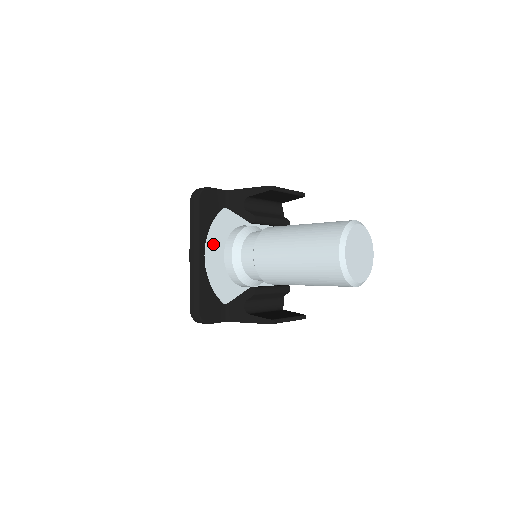
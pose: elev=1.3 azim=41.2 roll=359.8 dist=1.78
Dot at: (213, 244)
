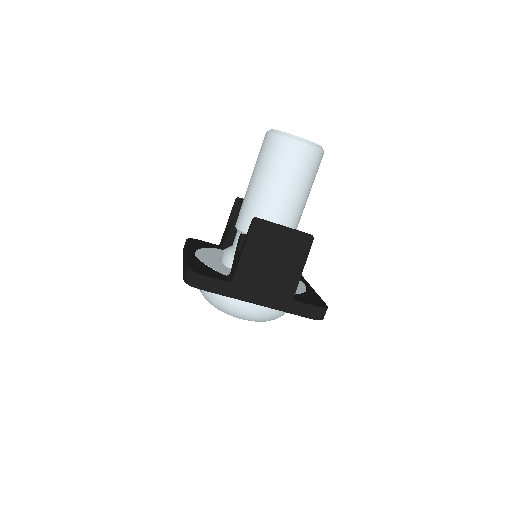
Dot at: (205, 254)
